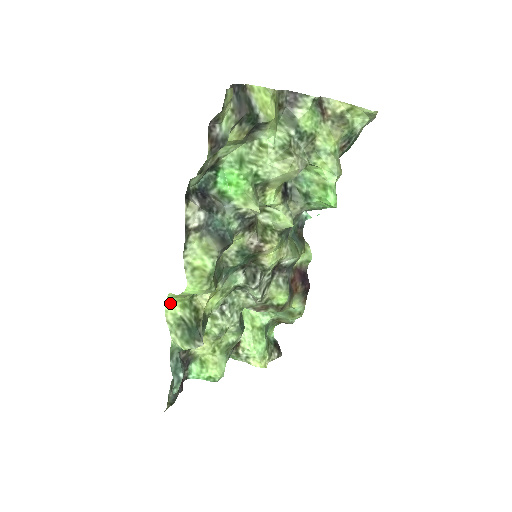
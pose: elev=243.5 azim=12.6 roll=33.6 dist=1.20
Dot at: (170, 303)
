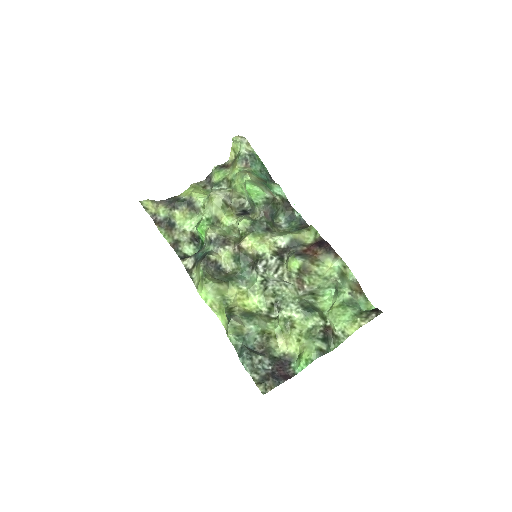
Dot at: (222, 320)
